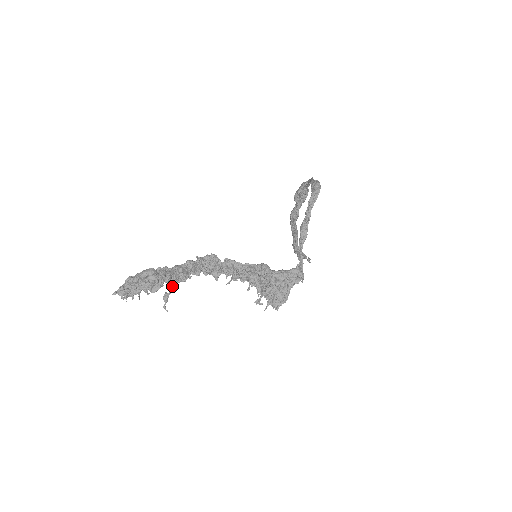
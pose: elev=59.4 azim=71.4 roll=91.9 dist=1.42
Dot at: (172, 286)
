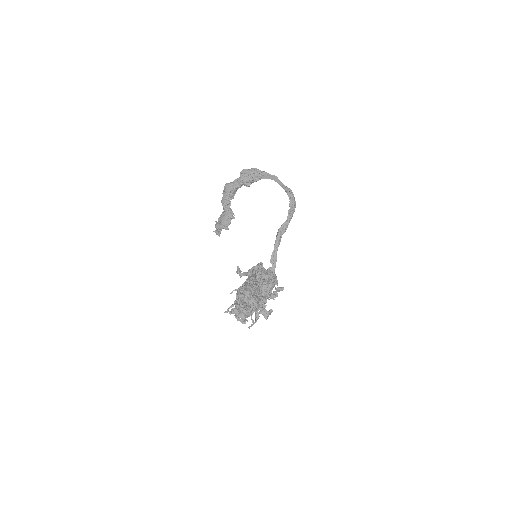
Dot at: occluded
